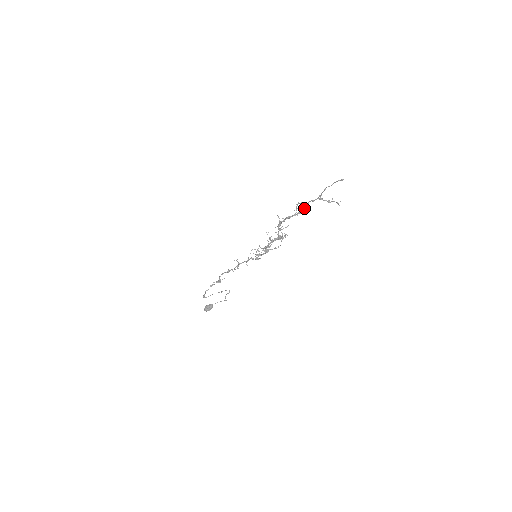
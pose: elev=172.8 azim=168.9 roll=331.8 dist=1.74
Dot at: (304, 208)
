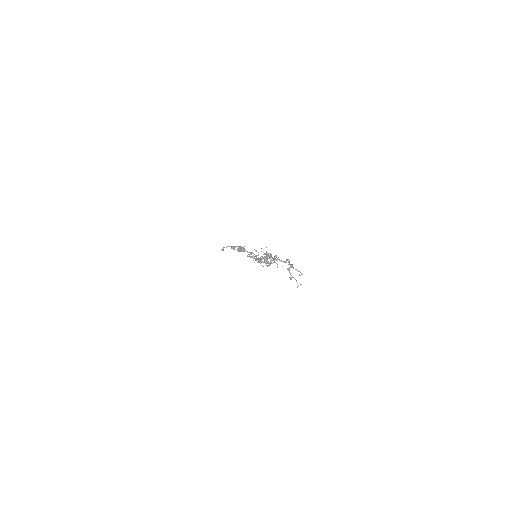
Dot at: (283, 261)
